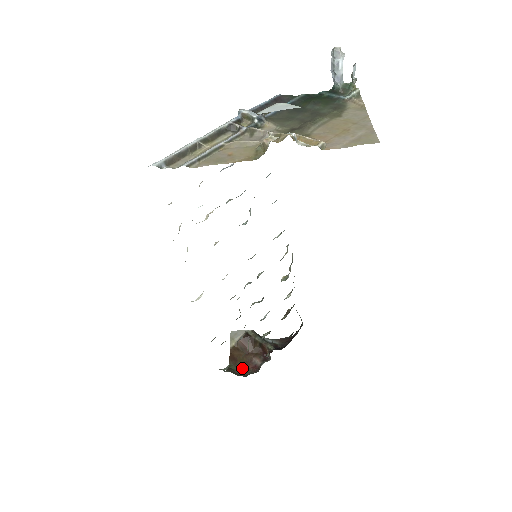
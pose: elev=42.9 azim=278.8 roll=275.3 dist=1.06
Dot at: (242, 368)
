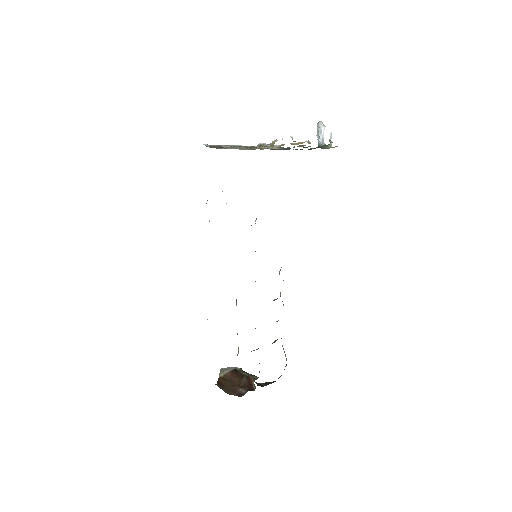
Dot at: (228, 392)
